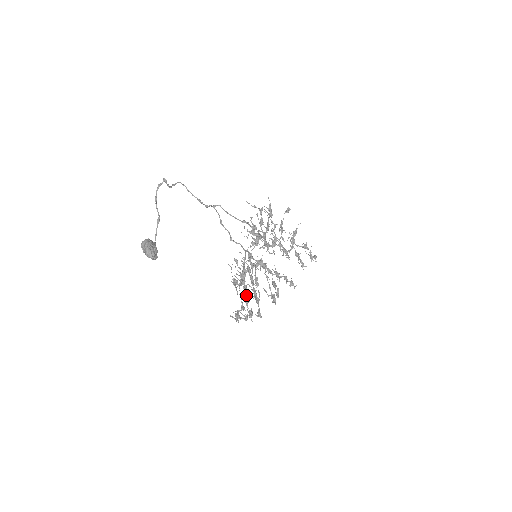
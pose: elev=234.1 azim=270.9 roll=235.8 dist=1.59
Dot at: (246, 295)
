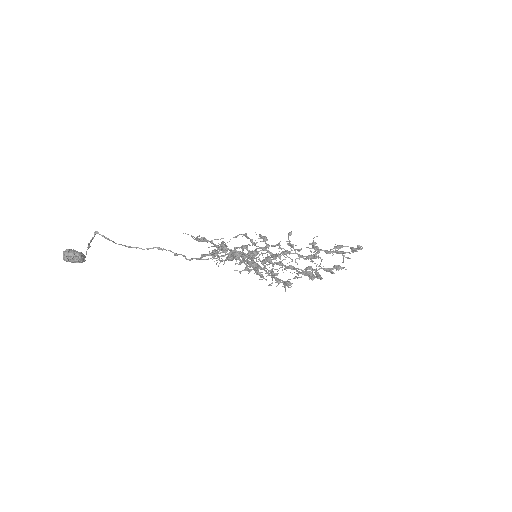
Dot at: (232, 253)
